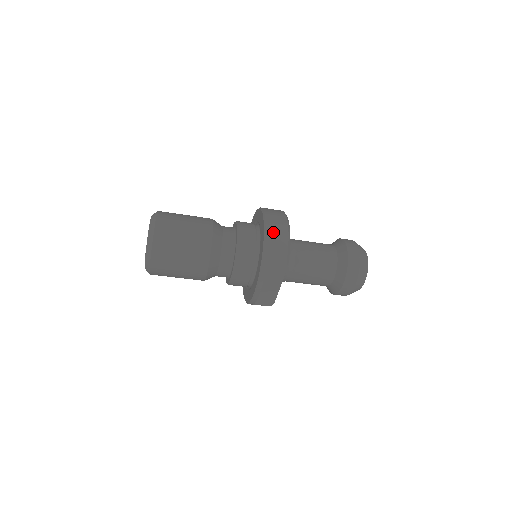
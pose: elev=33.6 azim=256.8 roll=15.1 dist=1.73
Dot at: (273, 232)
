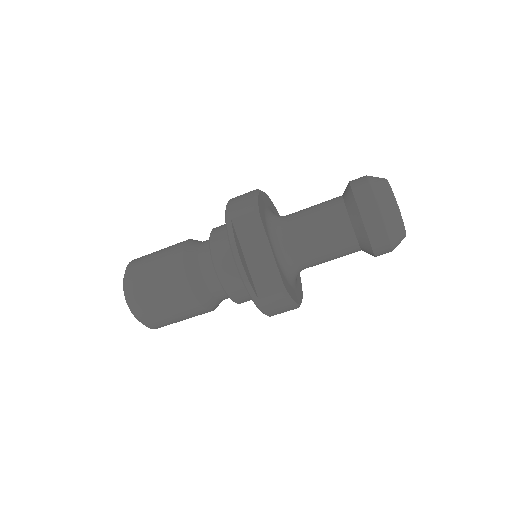
Dot at: (236, 198)
